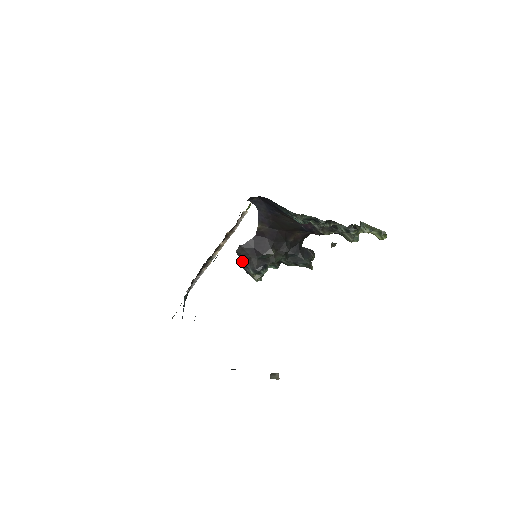
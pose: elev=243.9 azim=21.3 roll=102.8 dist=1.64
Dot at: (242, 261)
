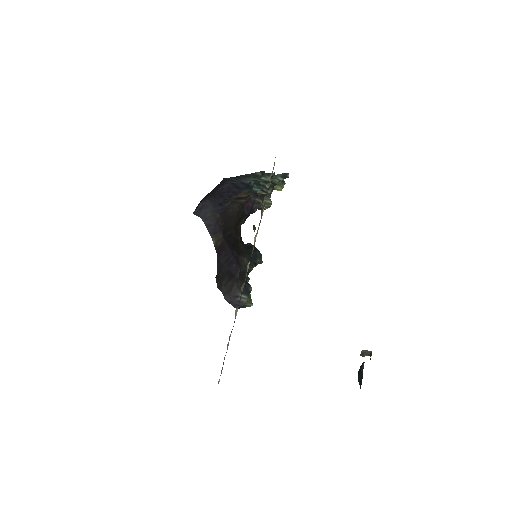
Dot at: (228, 295)
